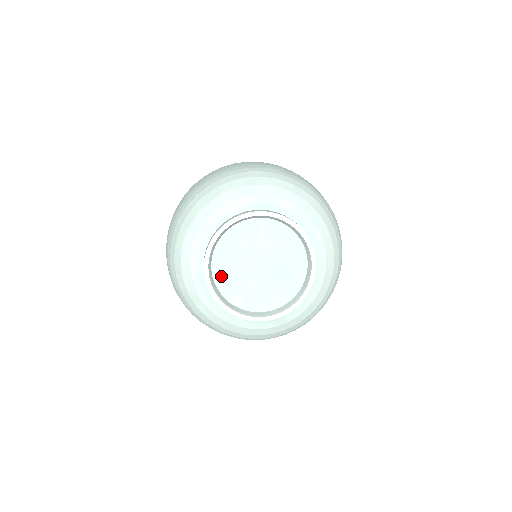
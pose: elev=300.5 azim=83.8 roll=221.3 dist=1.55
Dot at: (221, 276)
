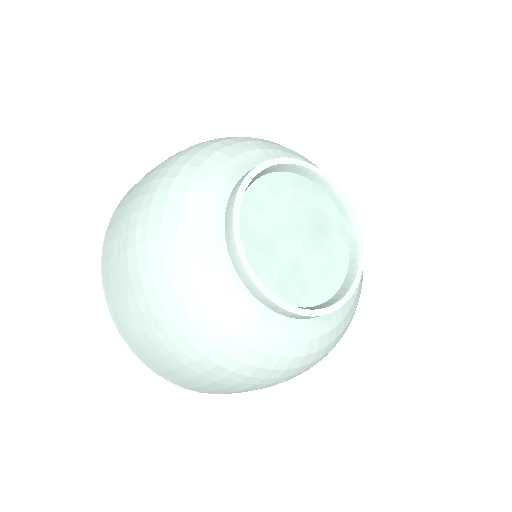
Dot at: (279, 288)
